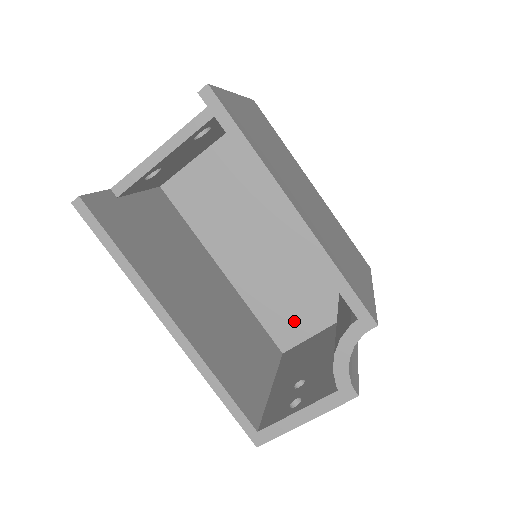
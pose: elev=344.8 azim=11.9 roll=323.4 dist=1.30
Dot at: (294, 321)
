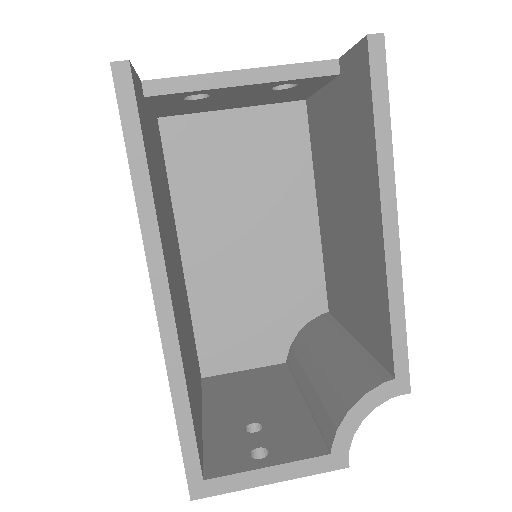
Dot at: (234, 345)
